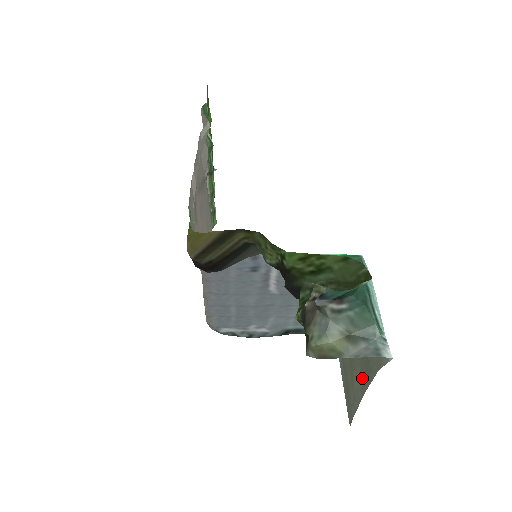
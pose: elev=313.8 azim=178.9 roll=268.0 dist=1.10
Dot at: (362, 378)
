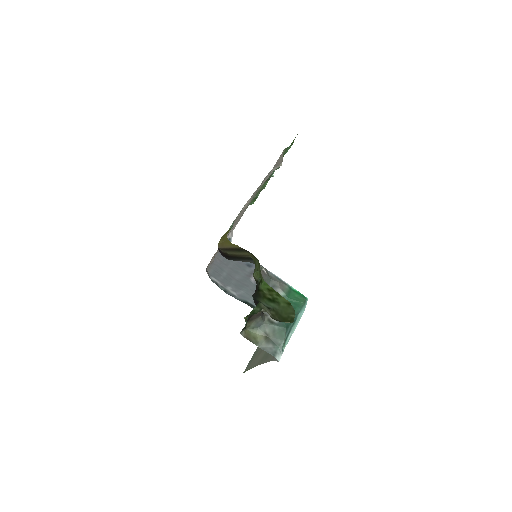
Dot at: (263, 357)
